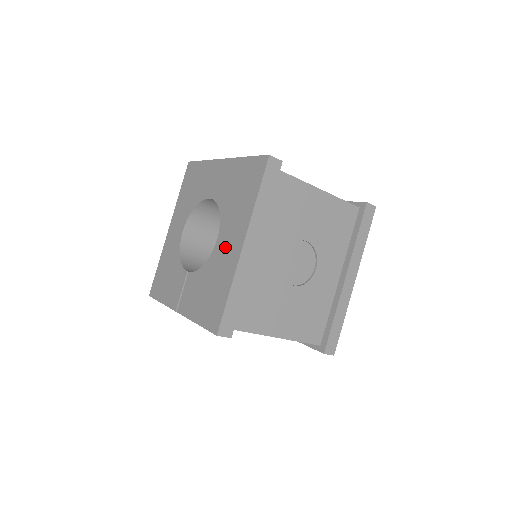
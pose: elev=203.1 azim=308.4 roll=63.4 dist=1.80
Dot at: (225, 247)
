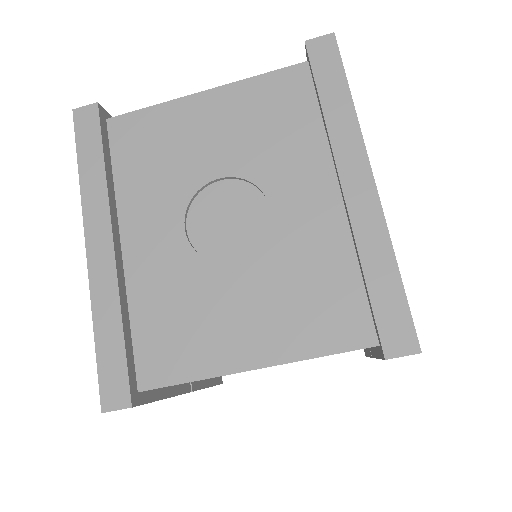
Dot at: occluded
